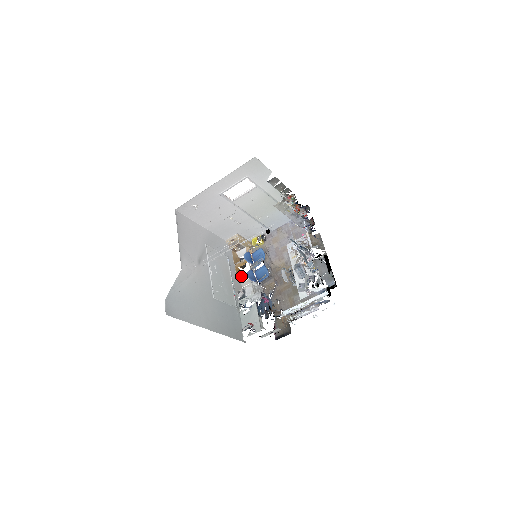
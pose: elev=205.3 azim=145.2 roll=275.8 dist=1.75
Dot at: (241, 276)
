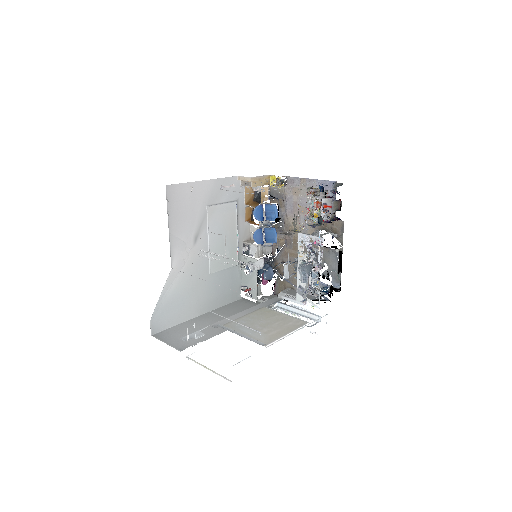
Dot at: (251, 217)
